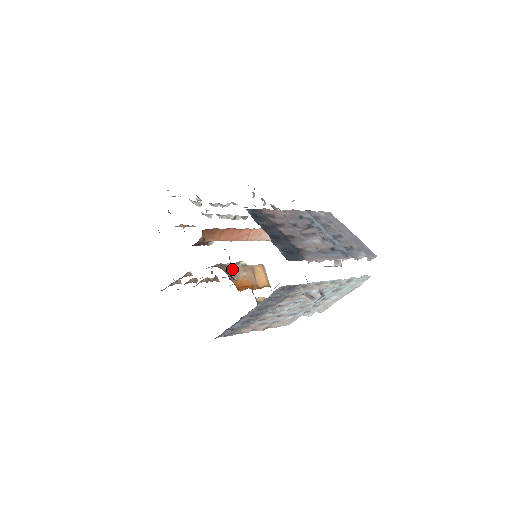
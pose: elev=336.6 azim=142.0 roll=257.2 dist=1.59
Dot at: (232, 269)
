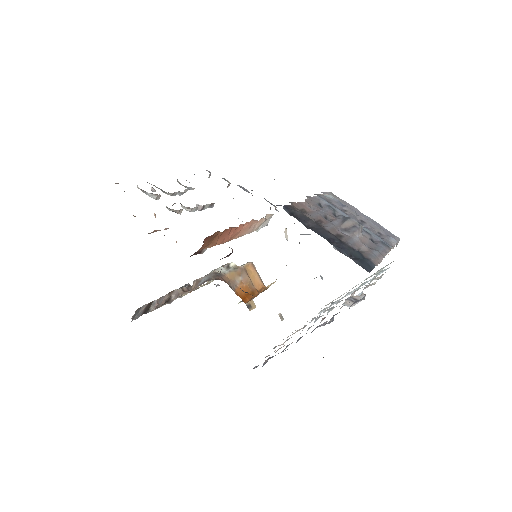
Dot at: (227, 276)
